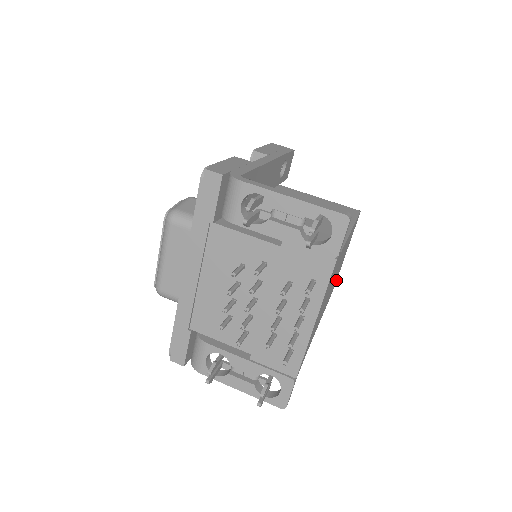
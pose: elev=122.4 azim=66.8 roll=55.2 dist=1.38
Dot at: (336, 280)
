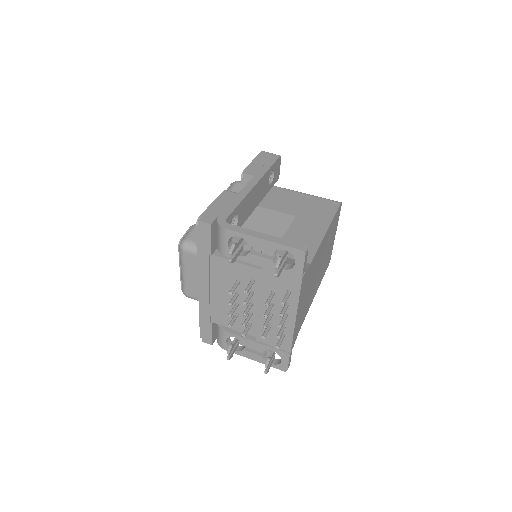
Dot at: (330, 256)
